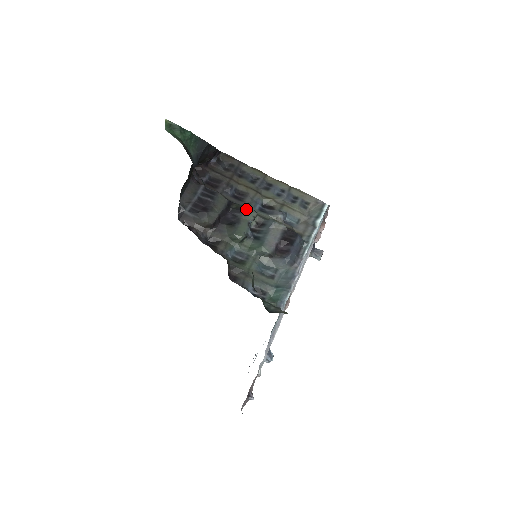
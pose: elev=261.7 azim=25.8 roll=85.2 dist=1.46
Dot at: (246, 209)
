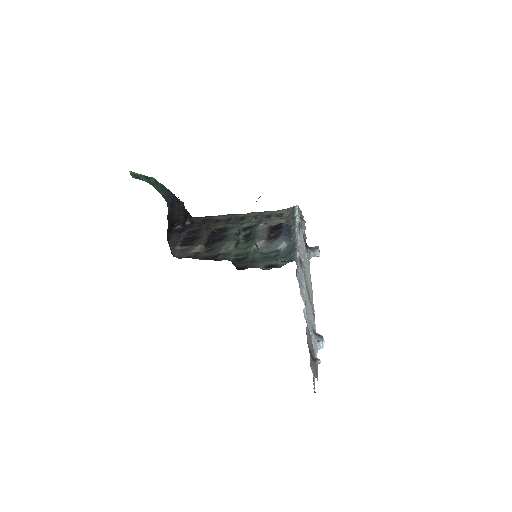
Dot at: (229, 228)
